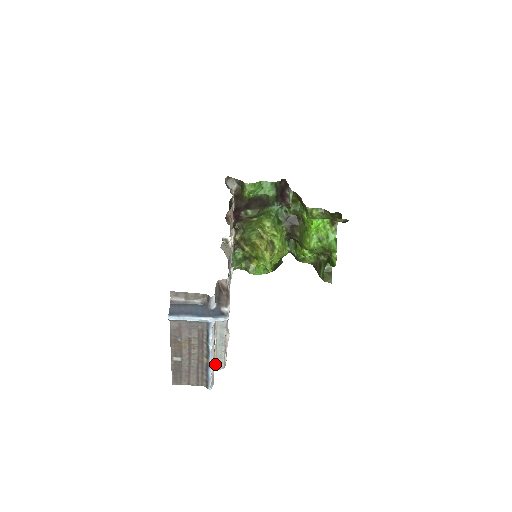
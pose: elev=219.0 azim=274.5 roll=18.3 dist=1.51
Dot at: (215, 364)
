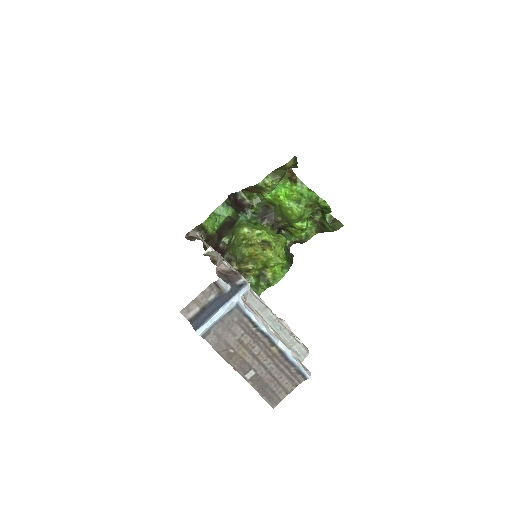
Dot at: occluded
